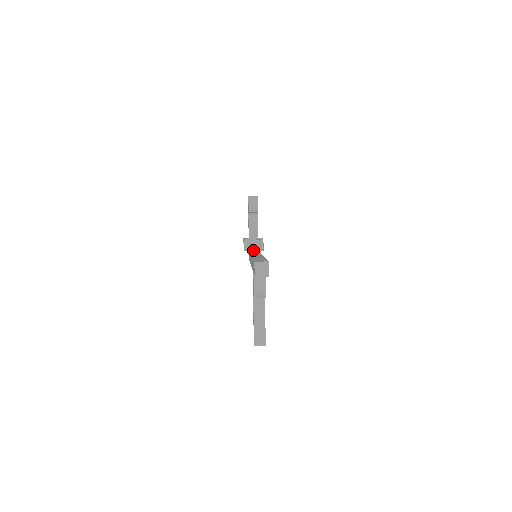
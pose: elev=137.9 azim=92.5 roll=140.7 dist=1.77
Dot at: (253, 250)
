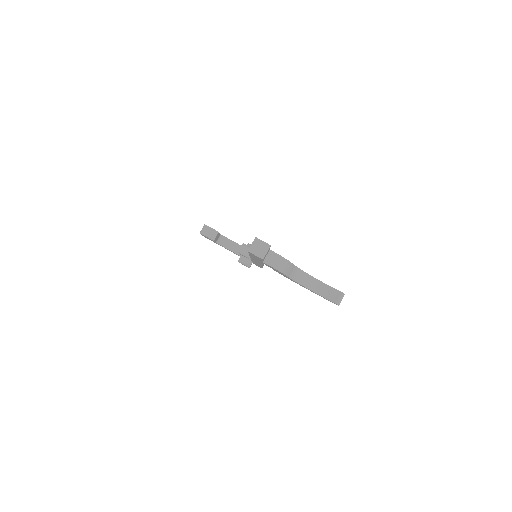
Dot at: (249, 256)
